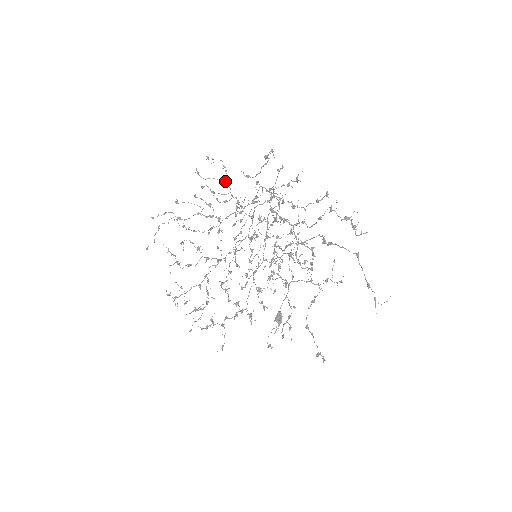
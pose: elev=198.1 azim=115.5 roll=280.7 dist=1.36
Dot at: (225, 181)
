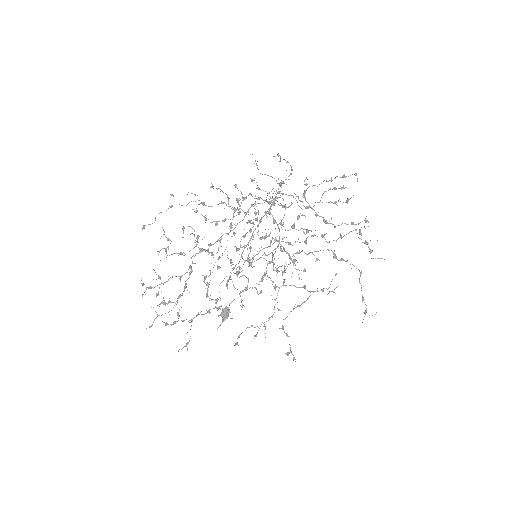
Dot at: (283, 183)
